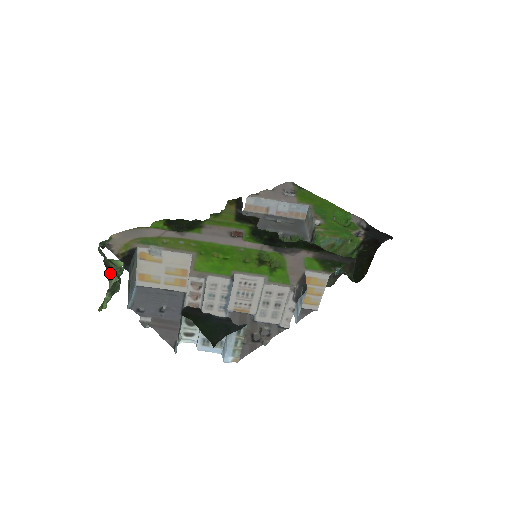
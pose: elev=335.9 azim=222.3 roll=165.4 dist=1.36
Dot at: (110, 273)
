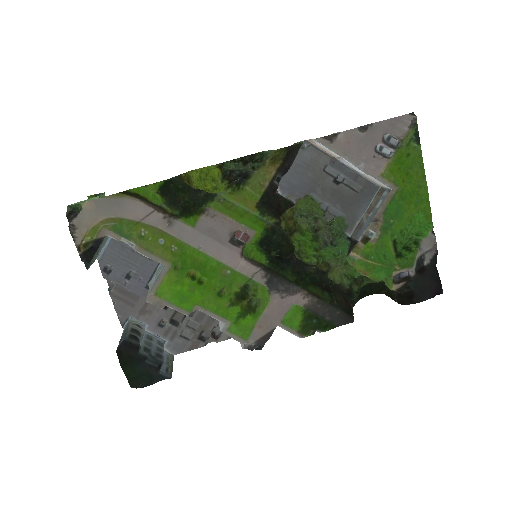
Dot at: occluded
